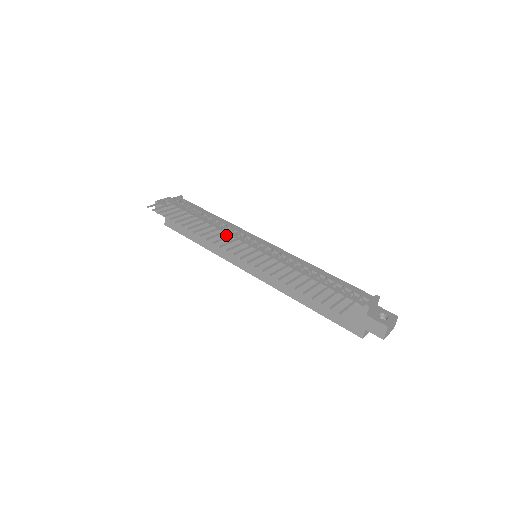
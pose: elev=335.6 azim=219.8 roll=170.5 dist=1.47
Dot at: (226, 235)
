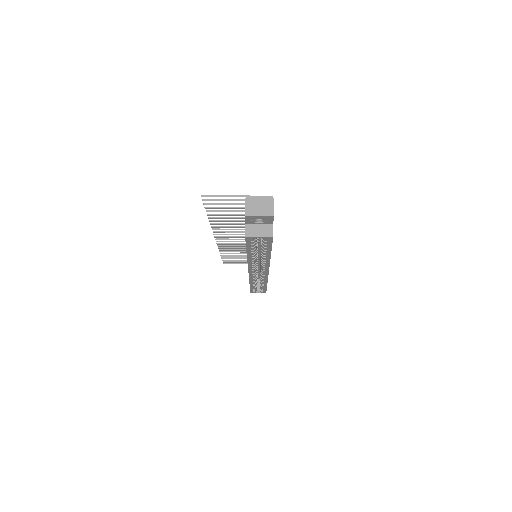
Dot at: occluded
